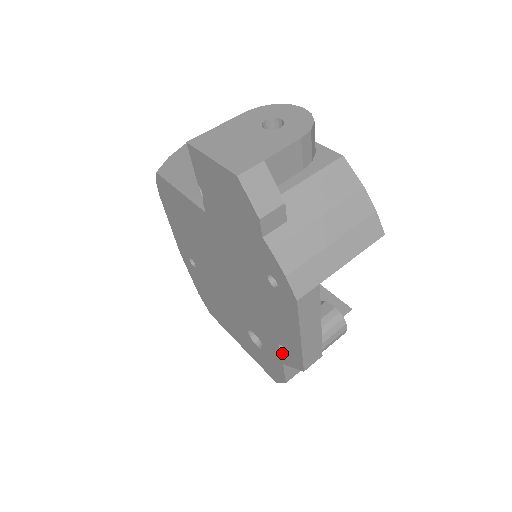
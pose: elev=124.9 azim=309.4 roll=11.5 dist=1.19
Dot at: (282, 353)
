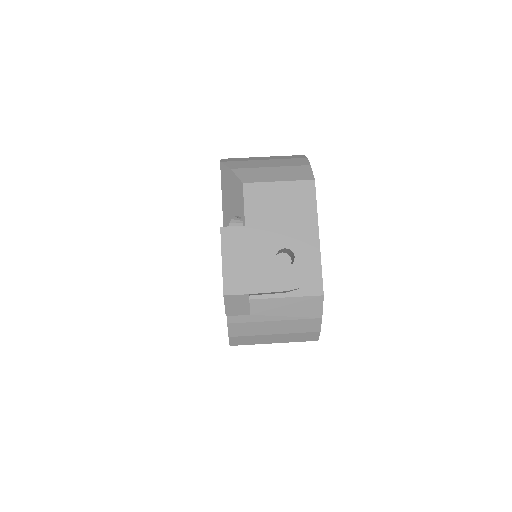
Dot at: occluded
